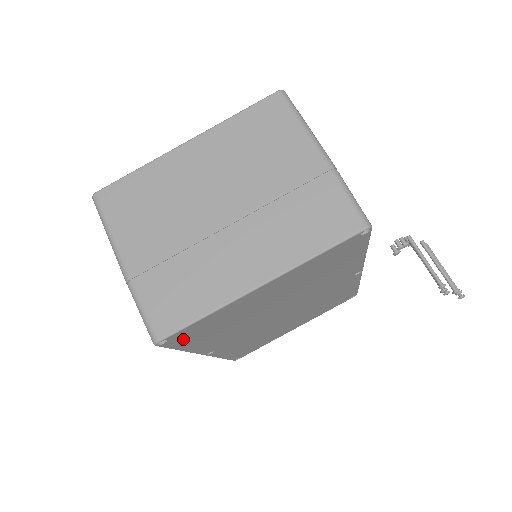
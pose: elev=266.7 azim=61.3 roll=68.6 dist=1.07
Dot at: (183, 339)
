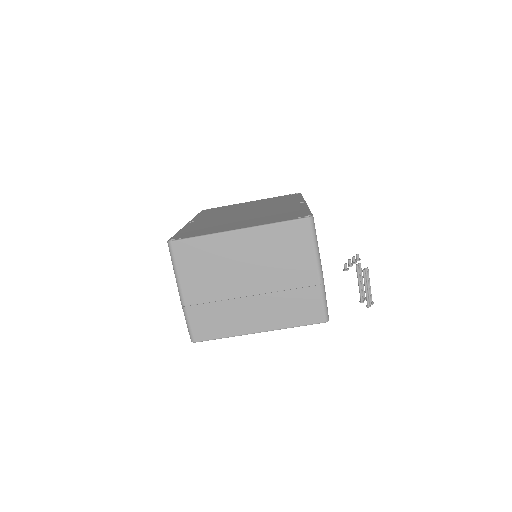
Dot at: occluded
